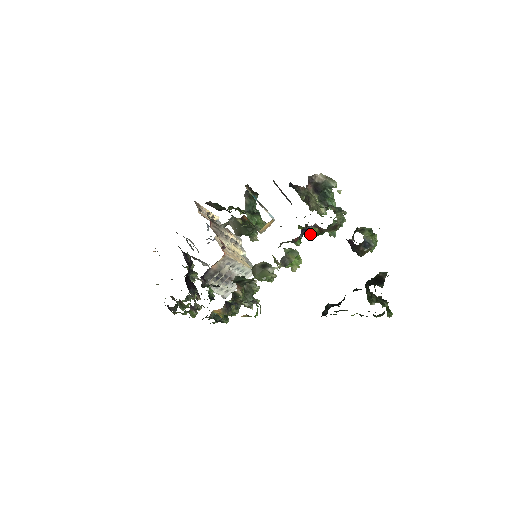
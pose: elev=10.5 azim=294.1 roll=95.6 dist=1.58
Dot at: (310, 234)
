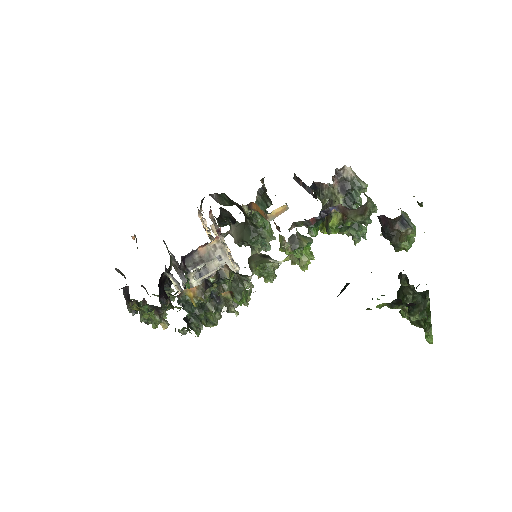
Dot at: (330, 224)
